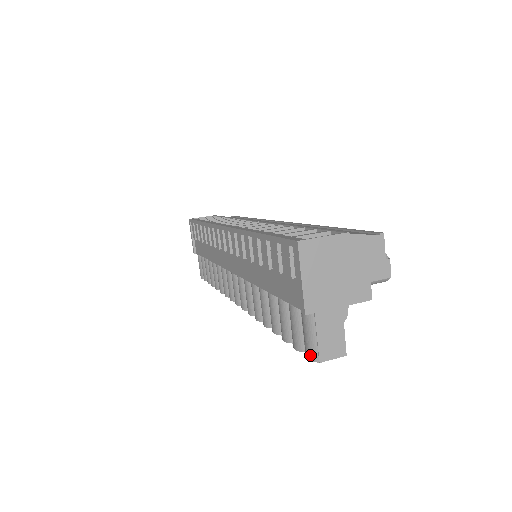
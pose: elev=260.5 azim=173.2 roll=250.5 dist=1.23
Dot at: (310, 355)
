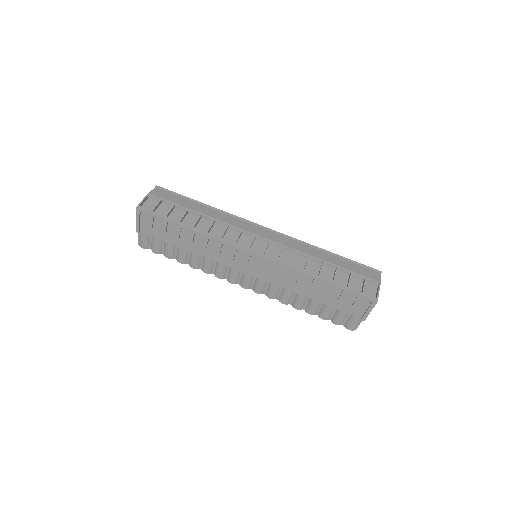
Dot at: (352, 329)
